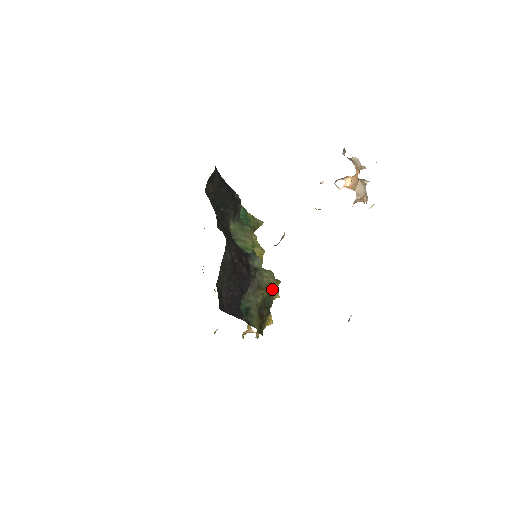
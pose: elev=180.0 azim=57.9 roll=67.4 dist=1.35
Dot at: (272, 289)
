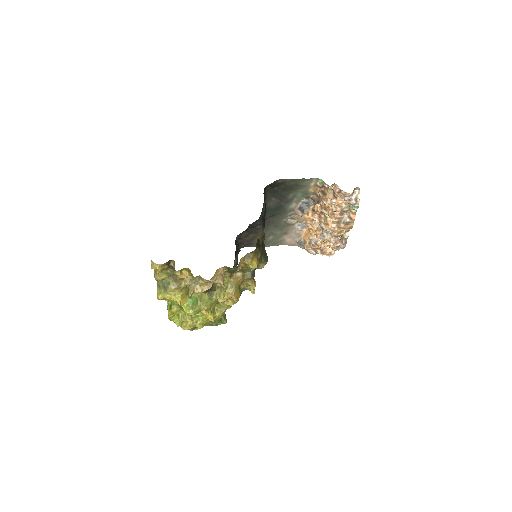
Dot at: occluded
